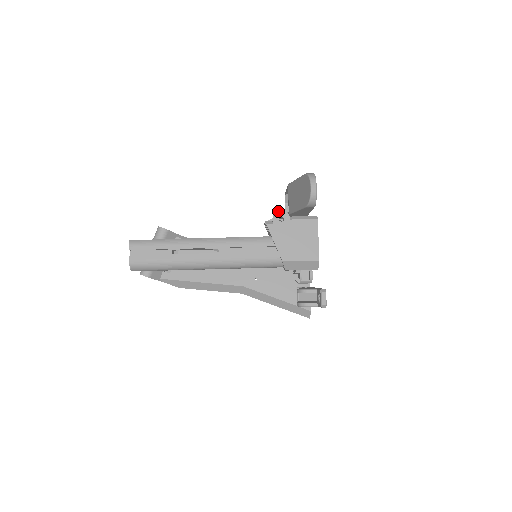
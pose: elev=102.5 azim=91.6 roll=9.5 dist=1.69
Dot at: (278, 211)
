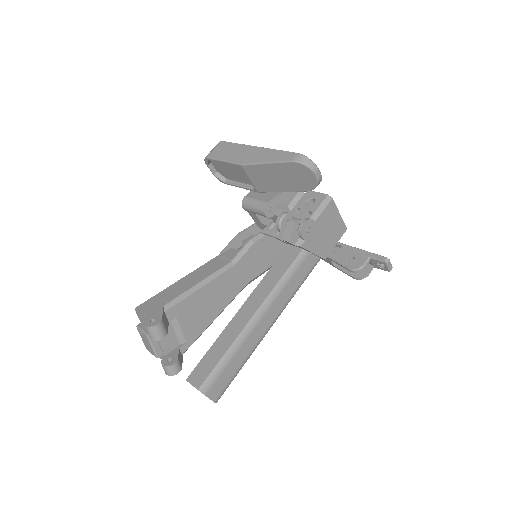
Dot at: (303, 226)
